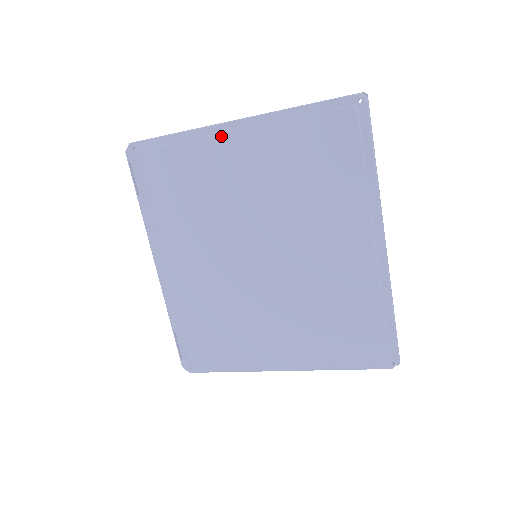
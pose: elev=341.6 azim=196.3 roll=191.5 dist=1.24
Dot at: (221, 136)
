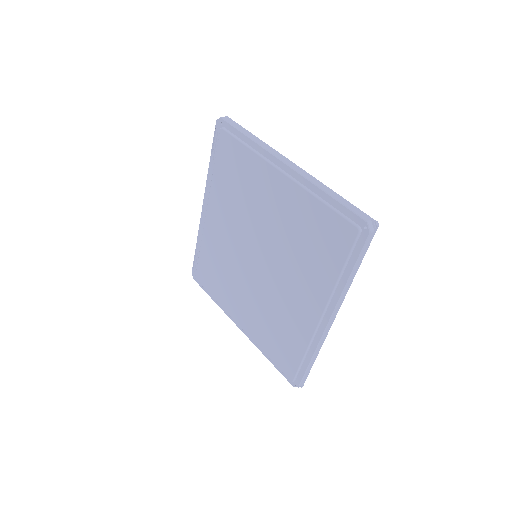
Dot at: (272, 167)
